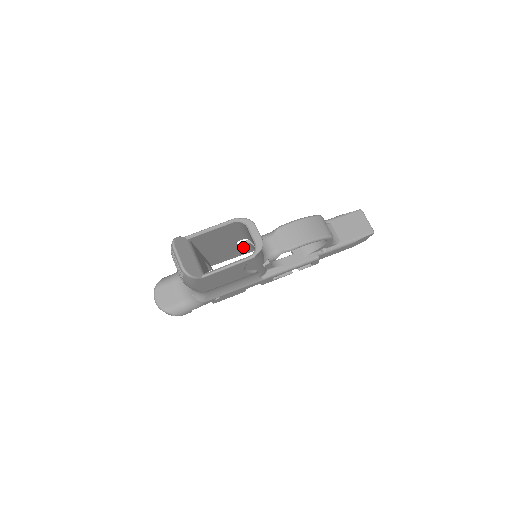
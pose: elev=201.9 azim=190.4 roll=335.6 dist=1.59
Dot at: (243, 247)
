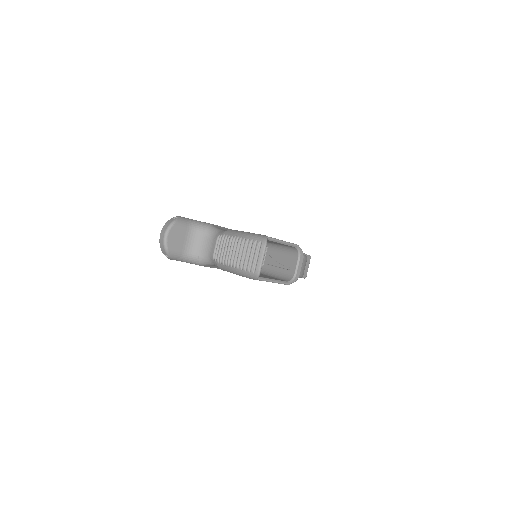
Dot at: occluded
